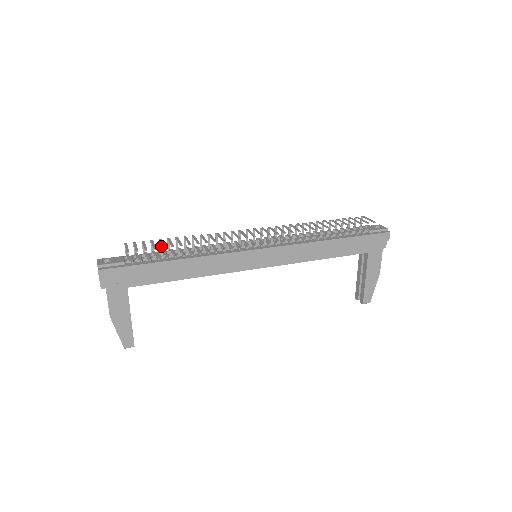
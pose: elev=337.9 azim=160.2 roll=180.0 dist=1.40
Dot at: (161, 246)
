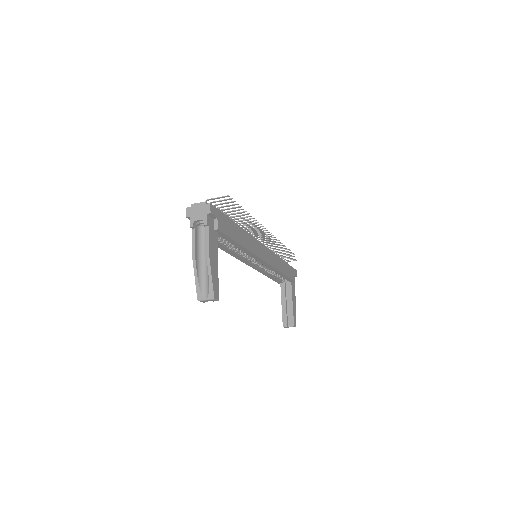
Dot at: occluded
